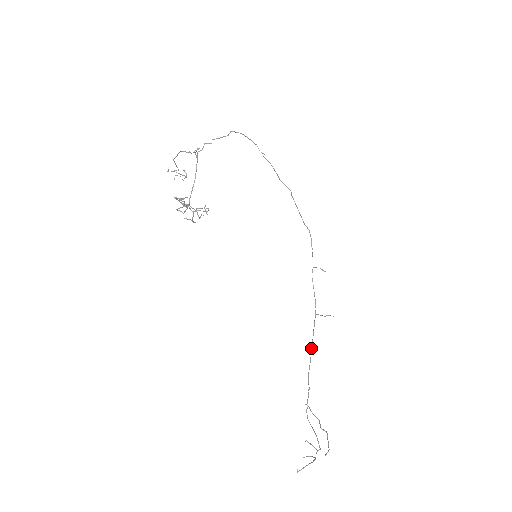
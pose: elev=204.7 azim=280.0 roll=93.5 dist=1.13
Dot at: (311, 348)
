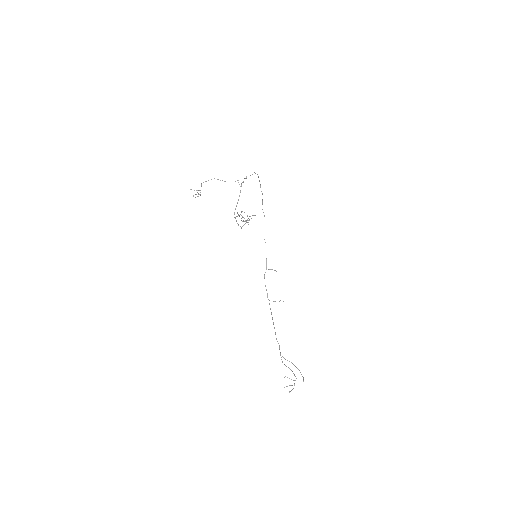
Dot at: (273, 322)
